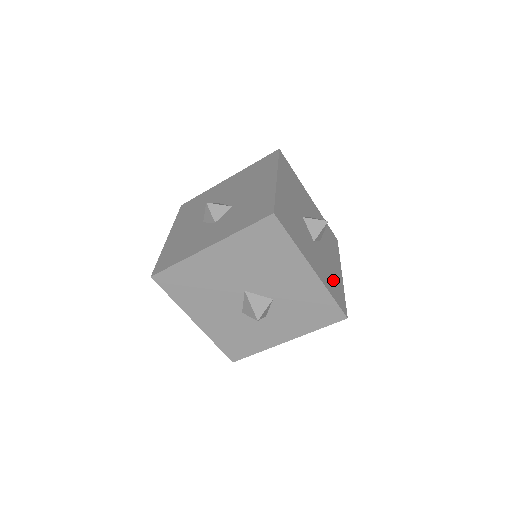
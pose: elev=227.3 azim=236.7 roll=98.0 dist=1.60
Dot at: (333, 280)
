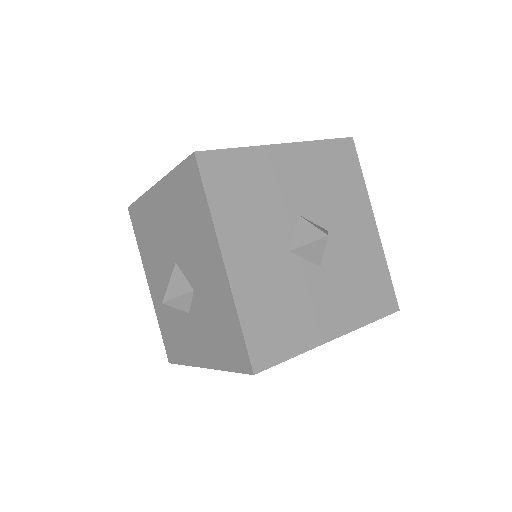
Dot at: (366, 279)
